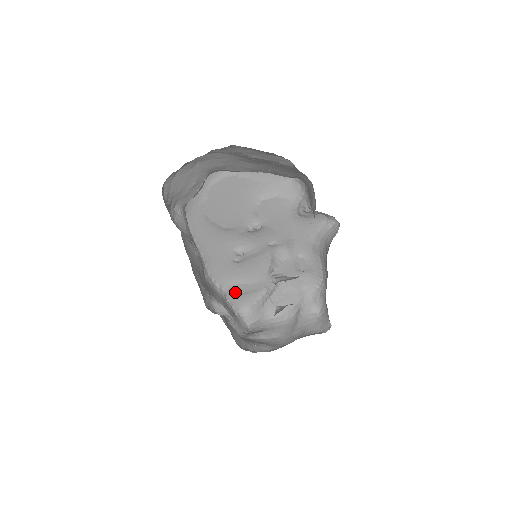
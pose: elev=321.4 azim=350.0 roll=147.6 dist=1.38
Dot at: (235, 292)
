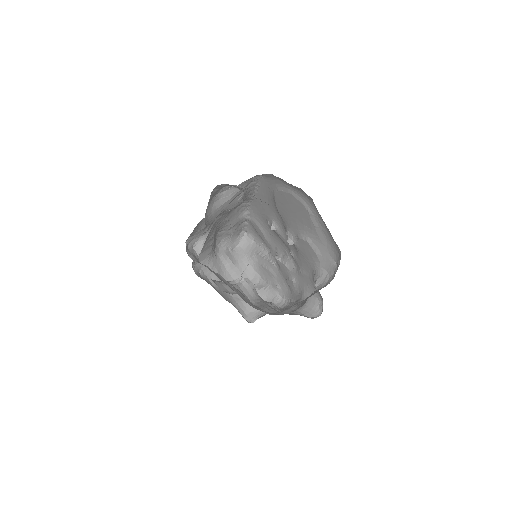
Dot at: (254, 226)
